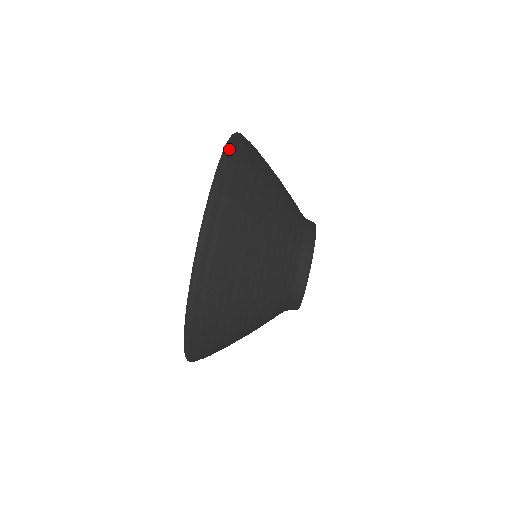
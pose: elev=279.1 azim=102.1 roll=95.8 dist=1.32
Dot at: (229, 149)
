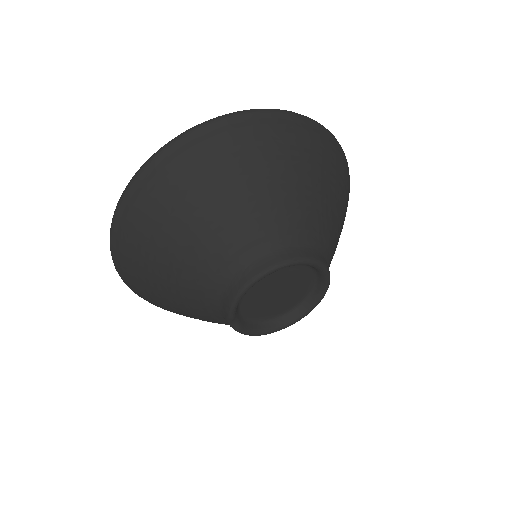
Dot at: (327, 129)
